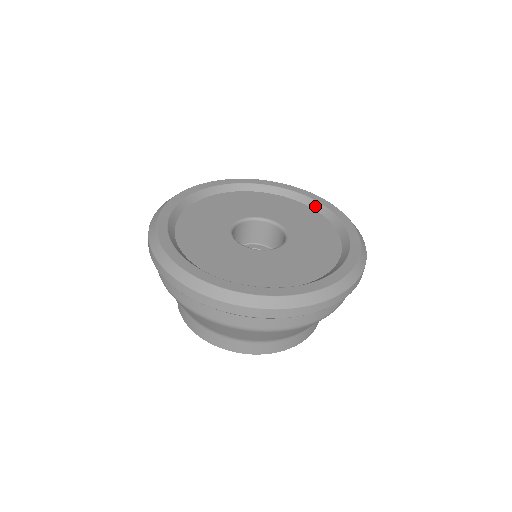
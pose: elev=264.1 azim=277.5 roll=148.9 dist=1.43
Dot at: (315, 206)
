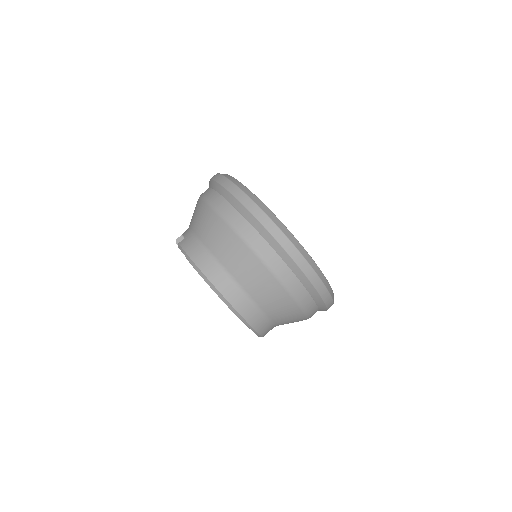
Dot at: occluded
